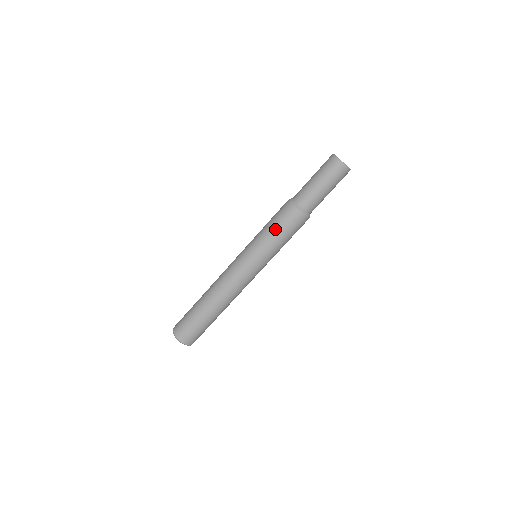
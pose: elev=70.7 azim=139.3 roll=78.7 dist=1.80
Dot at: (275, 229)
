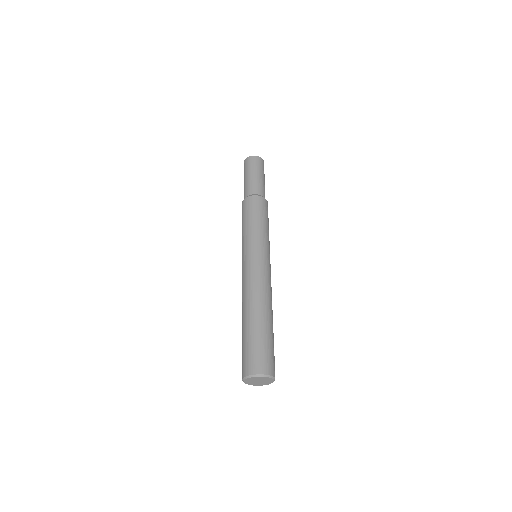
Dot at: (259, 218)
